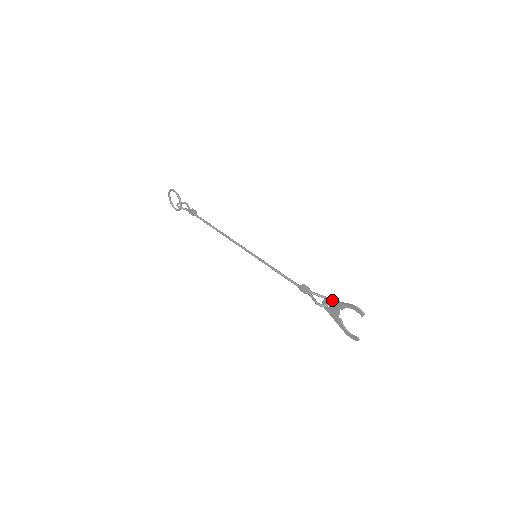
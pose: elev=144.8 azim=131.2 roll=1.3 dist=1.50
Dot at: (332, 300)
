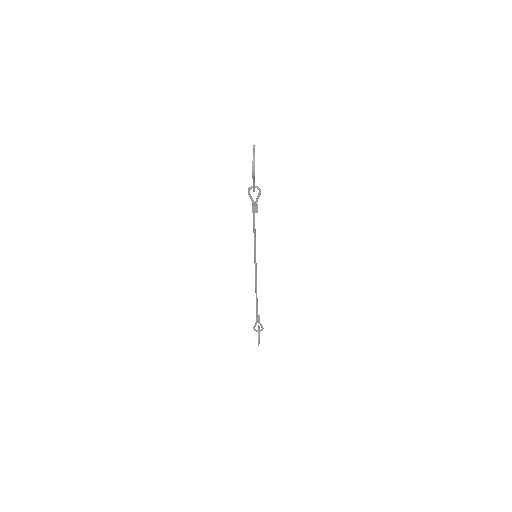
Dot at: occluded
